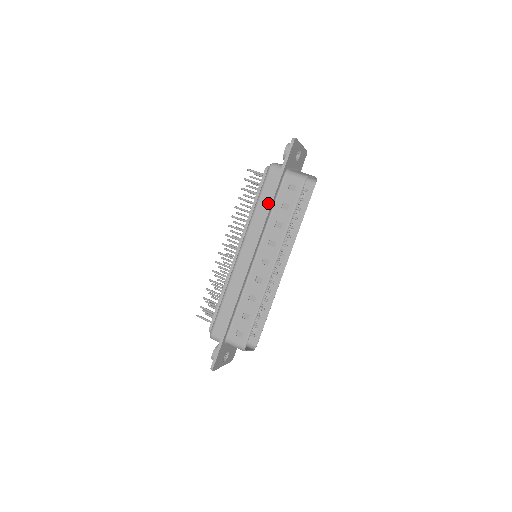
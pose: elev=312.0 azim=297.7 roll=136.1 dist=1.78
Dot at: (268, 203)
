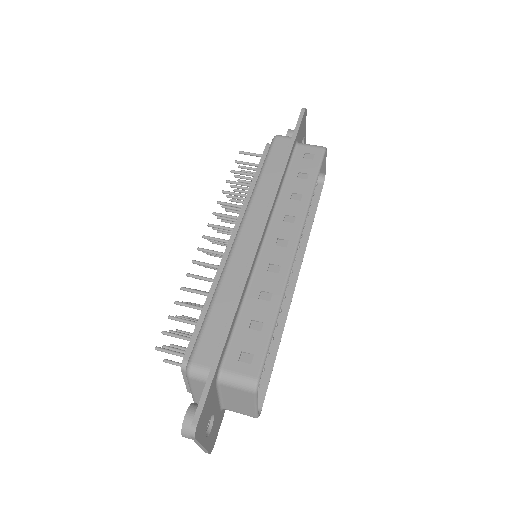
Dot at: (278, 171)
